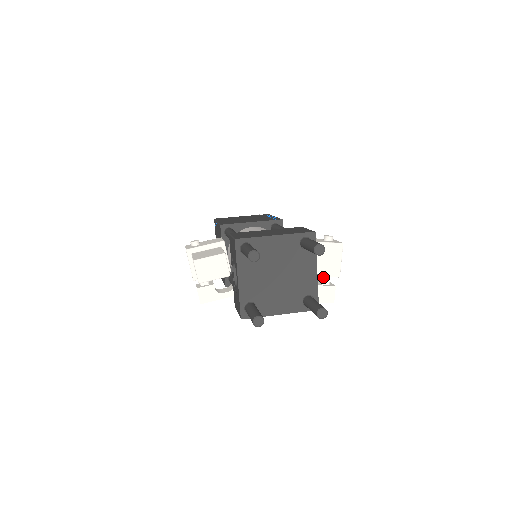
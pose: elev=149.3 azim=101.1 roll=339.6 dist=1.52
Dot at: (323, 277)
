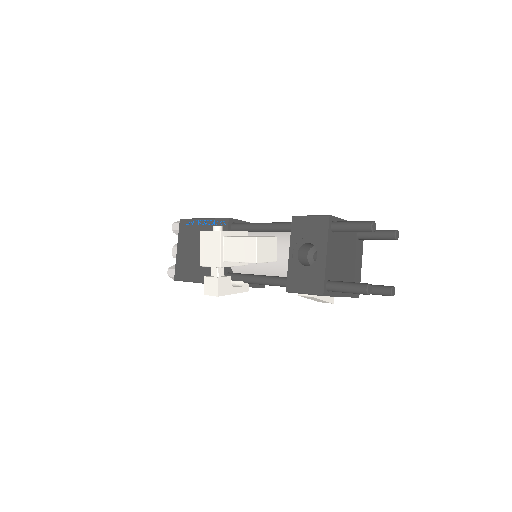
Dot at: occluded
